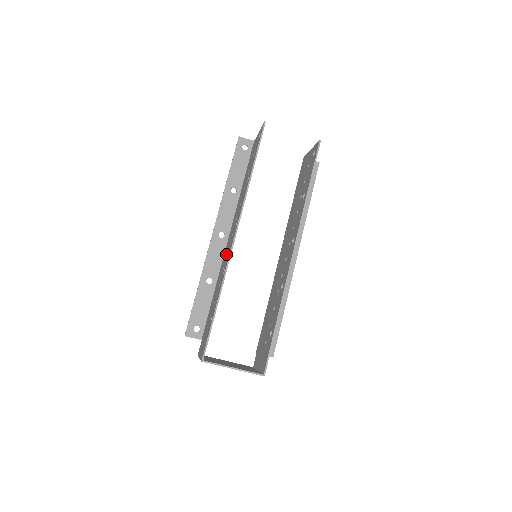
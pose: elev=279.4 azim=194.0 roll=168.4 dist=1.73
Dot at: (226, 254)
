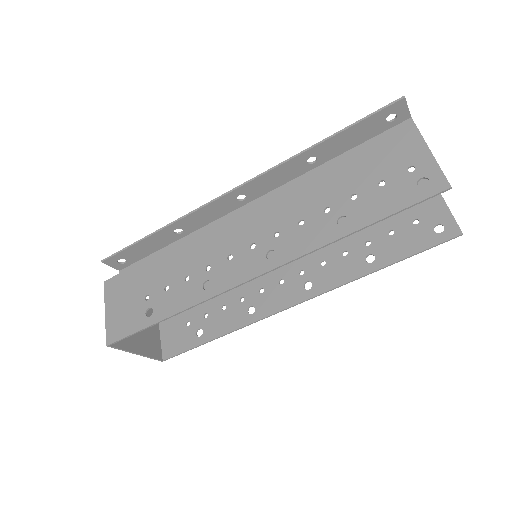
Dot at: (226, 248)
